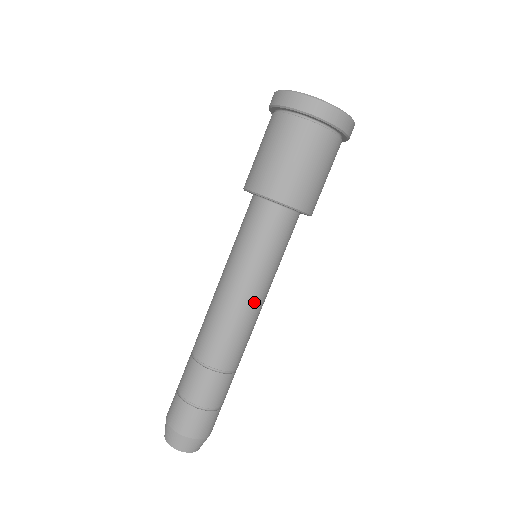
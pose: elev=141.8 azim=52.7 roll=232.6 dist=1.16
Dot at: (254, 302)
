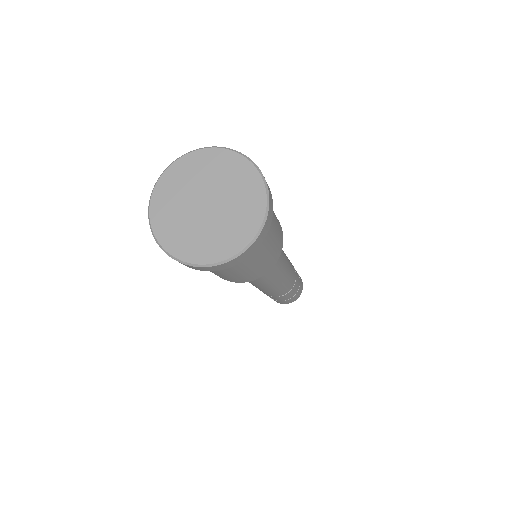
Dot at: (257, 286)
